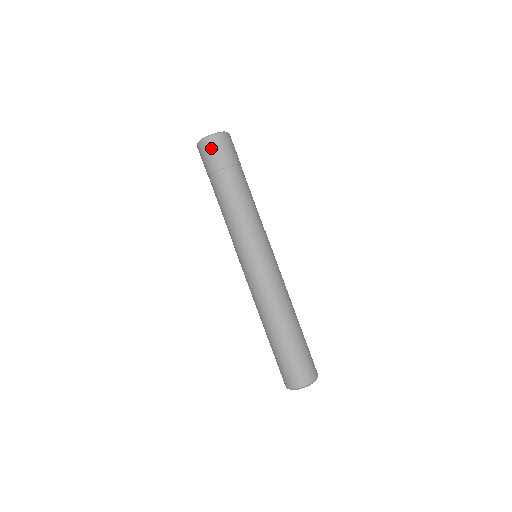
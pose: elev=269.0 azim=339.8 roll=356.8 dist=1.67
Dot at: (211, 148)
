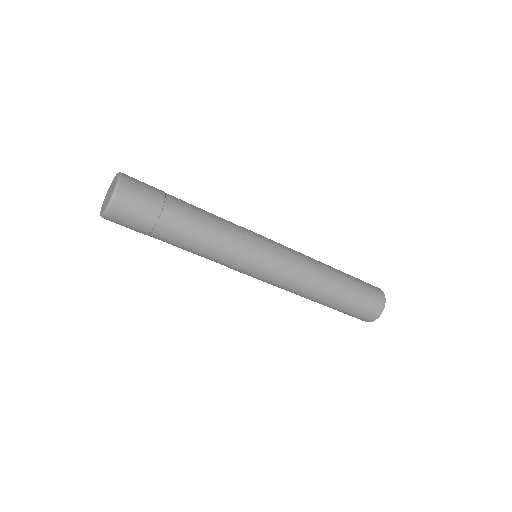
Dot at: (124, 214)
